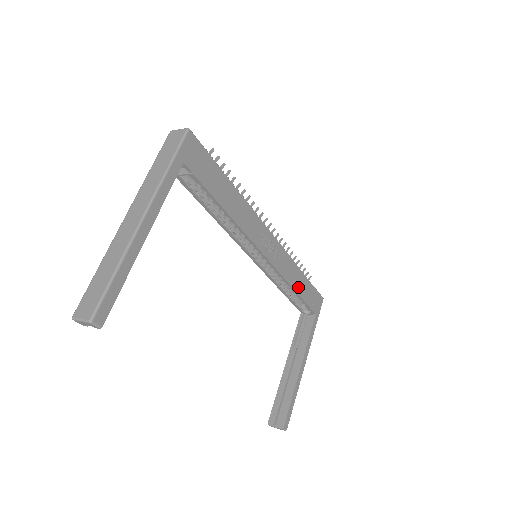
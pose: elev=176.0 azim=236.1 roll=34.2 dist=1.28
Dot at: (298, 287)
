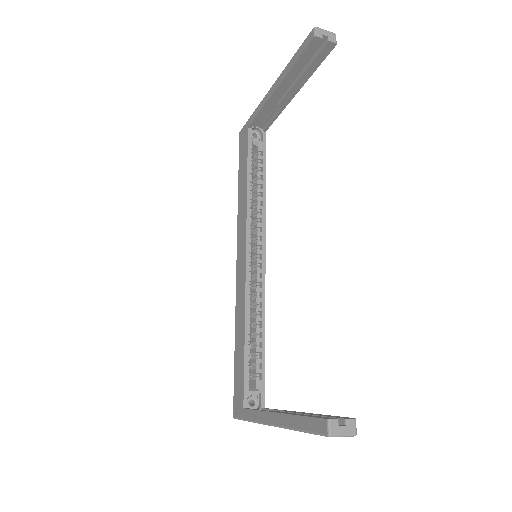
Dot at: occluded
